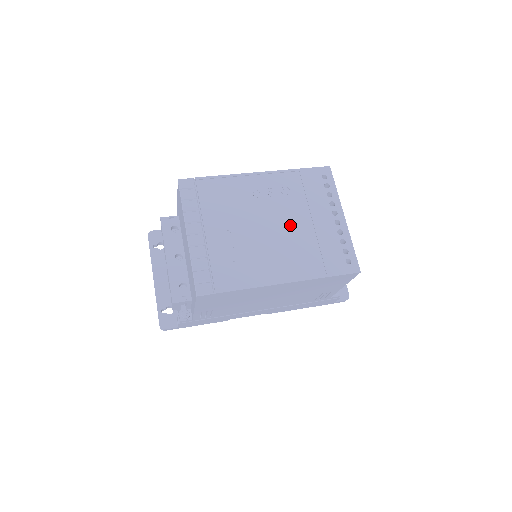
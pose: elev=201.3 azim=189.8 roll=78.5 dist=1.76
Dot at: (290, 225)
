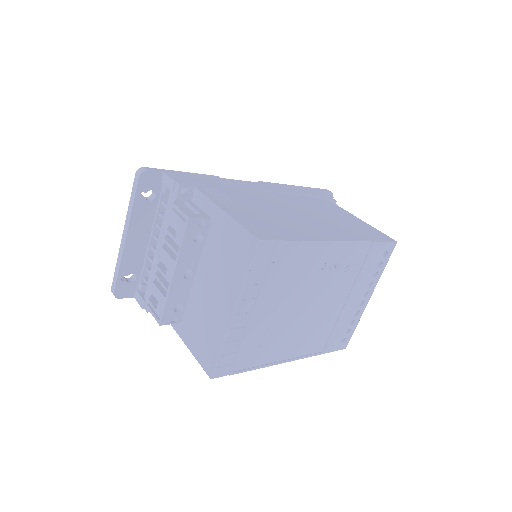
Dot at: (327, 305)
